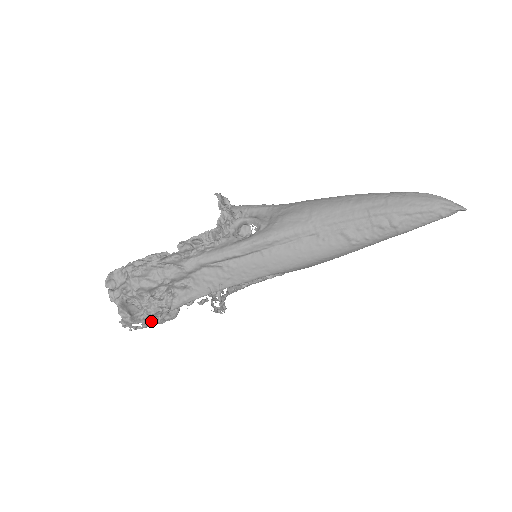
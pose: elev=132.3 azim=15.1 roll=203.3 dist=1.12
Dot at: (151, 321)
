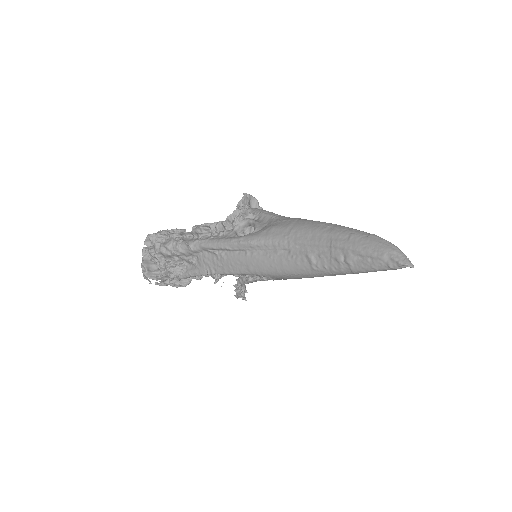
Dot at: (166, 282)
